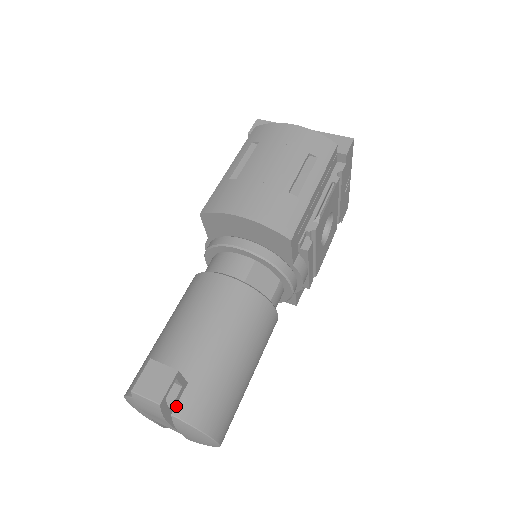
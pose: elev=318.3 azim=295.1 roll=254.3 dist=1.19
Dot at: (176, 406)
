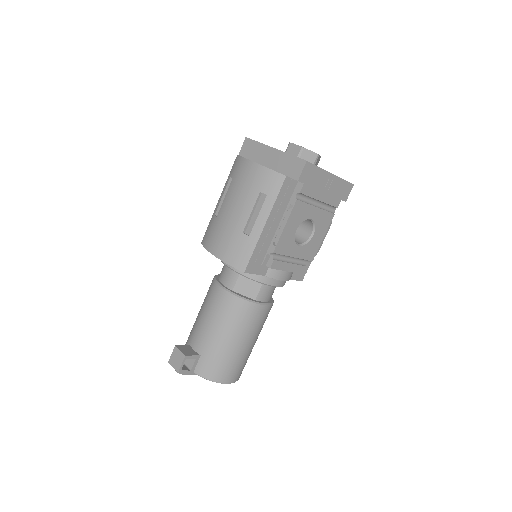
Dot at: (195, 368)
